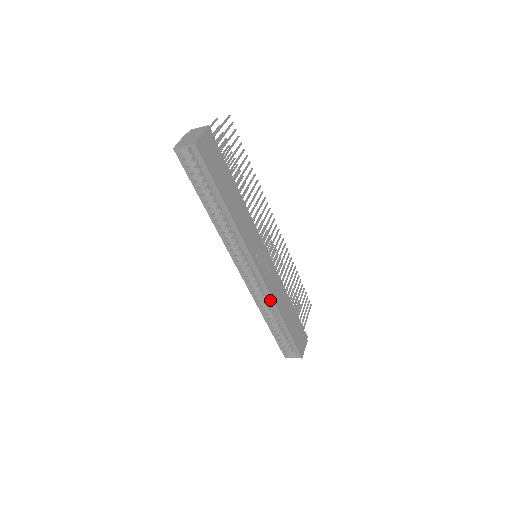
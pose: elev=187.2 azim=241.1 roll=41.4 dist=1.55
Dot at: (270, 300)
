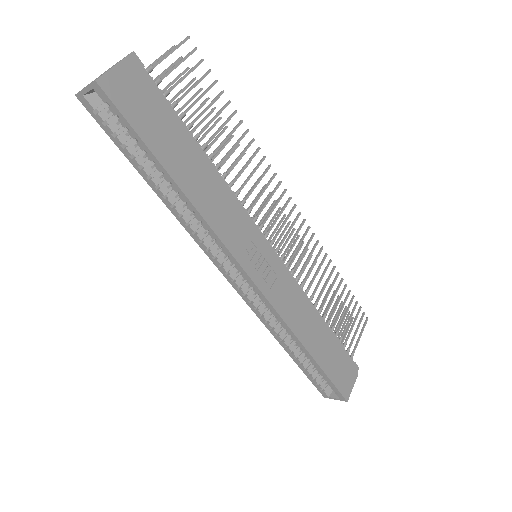
Dot at: (281, 322)
